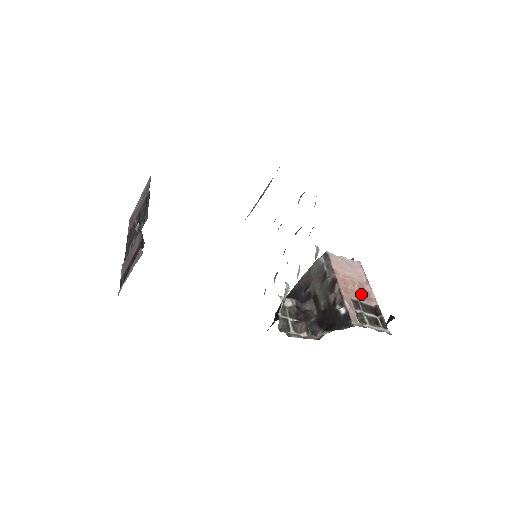
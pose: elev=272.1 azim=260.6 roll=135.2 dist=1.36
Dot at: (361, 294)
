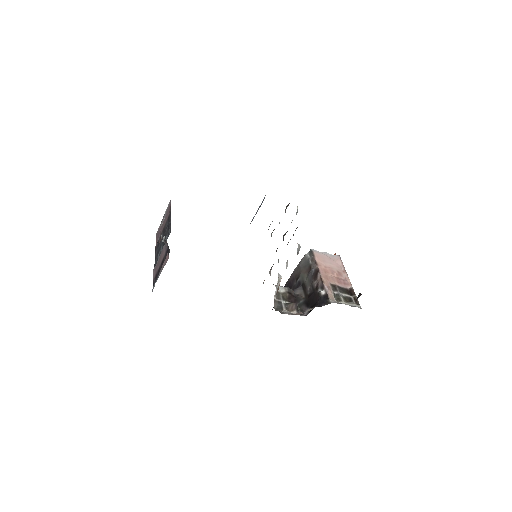
Dot at: (339, 280)
